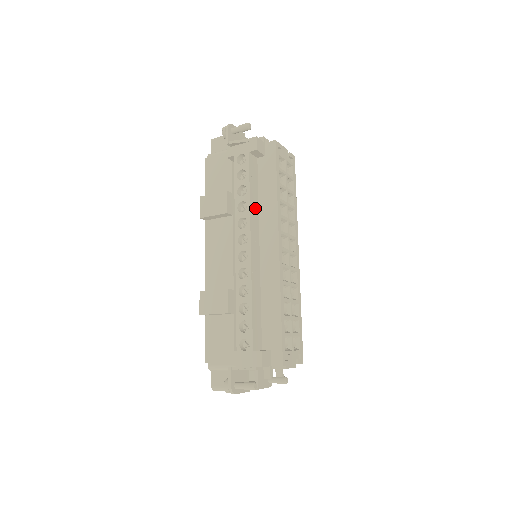
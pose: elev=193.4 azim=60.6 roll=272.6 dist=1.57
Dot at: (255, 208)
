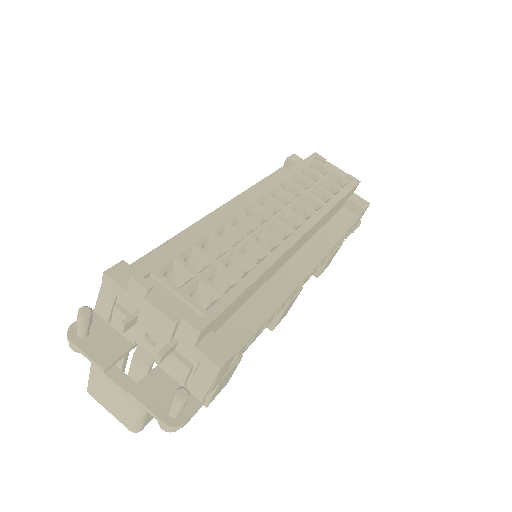
Dot at: occluded
